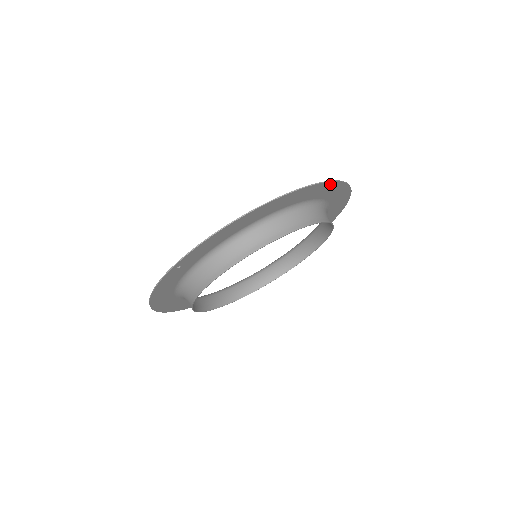
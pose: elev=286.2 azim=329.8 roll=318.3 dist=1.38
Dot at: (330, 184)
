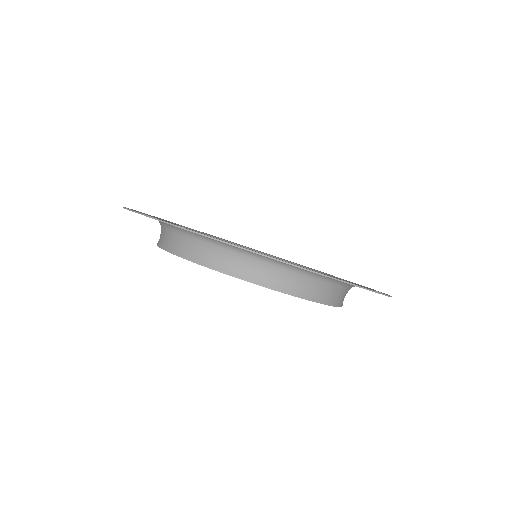
Dot at: occluded
